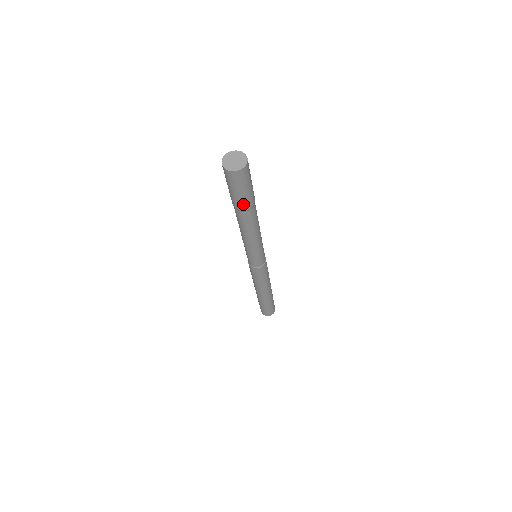
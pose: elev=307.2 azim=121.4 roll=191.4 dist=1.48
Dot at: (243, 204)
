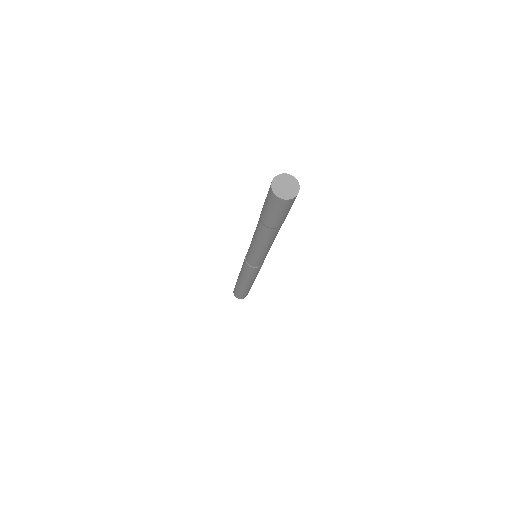
Dot at: (269, 222)
